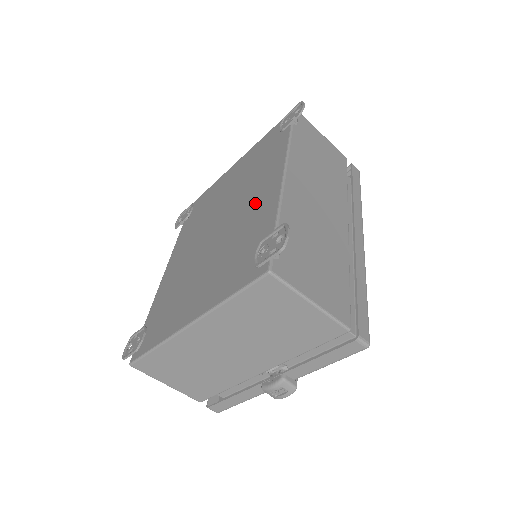
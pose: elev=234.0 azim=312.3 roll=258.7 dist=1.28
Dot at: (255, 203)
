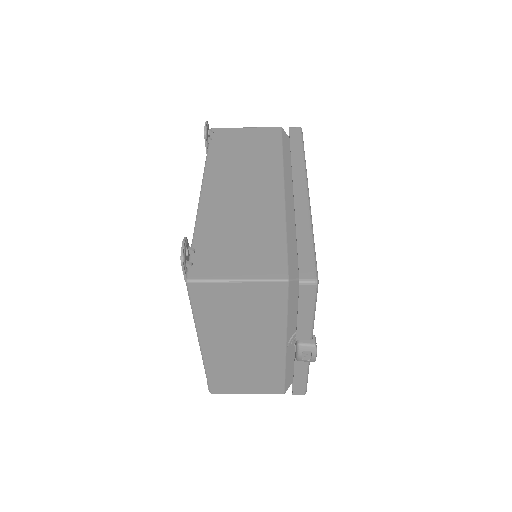
Dot at: occluded
